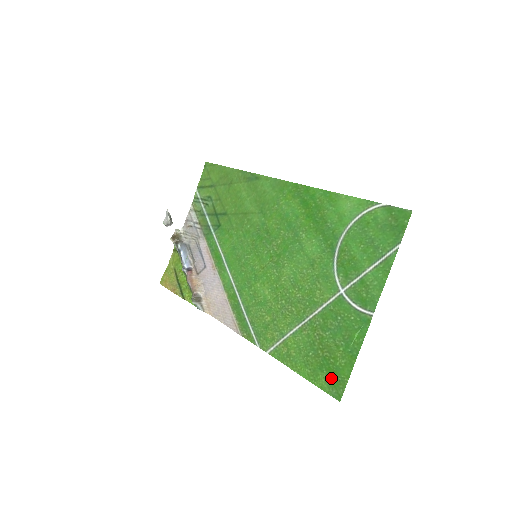
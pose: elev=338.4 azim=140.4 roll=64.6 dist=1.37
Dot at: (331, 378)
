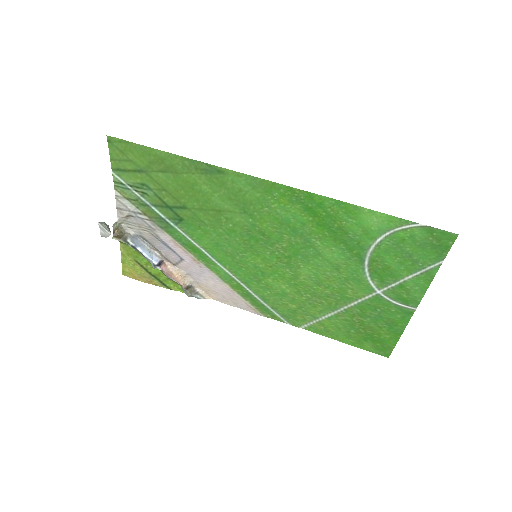
Dot at: (377, 346)
